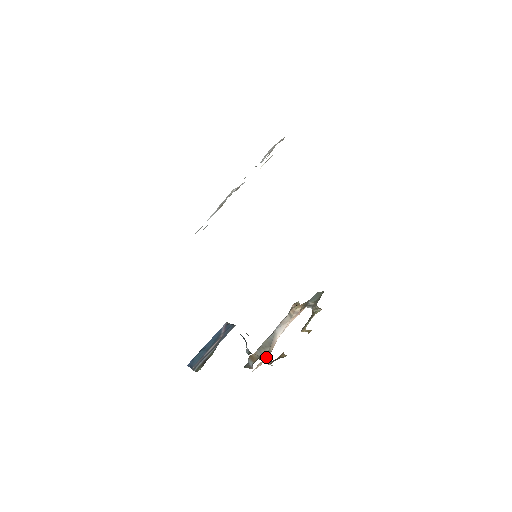
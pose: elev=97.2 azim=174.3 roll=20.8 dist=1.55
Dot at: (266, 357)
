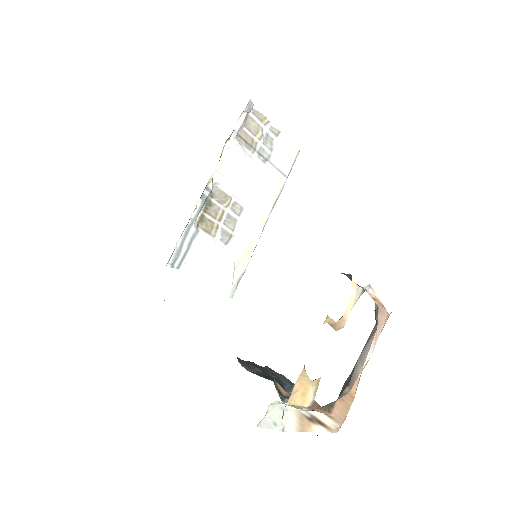
Dot at: (332, 404)
